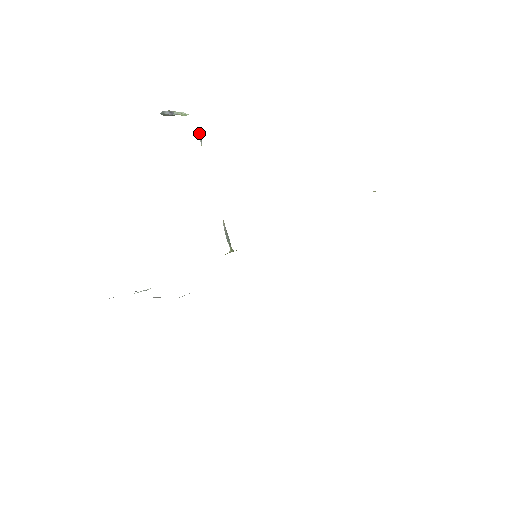
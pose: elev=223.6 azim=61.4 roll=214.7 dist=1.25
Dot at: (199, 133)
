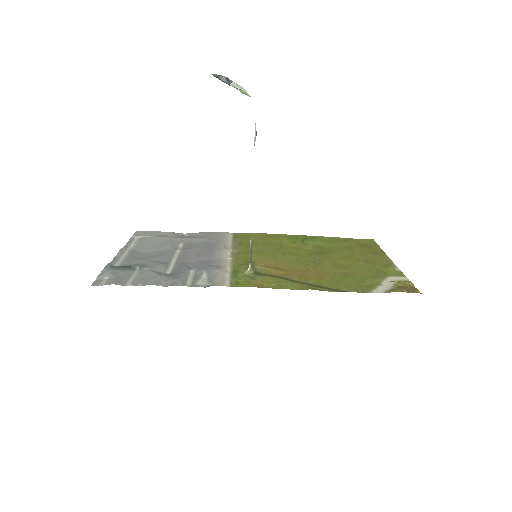
Dot at: occluded
